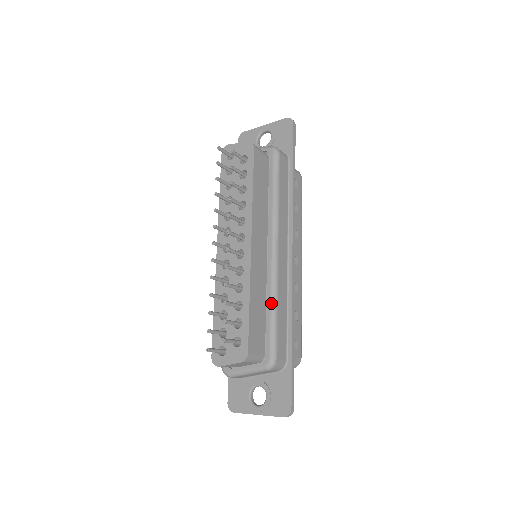
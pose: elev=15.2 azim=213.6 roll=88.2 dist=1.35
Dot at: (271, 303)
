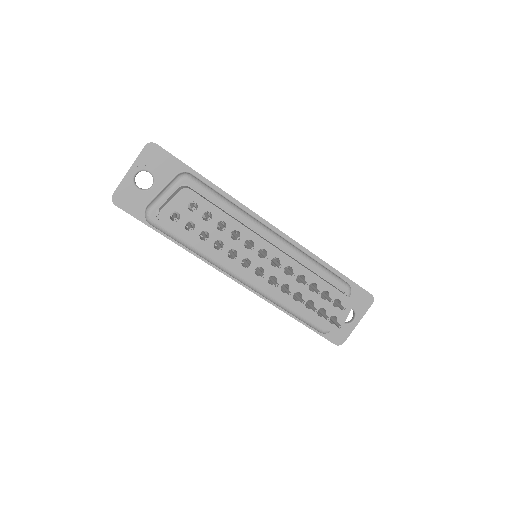
Dot at: (312, 263)
